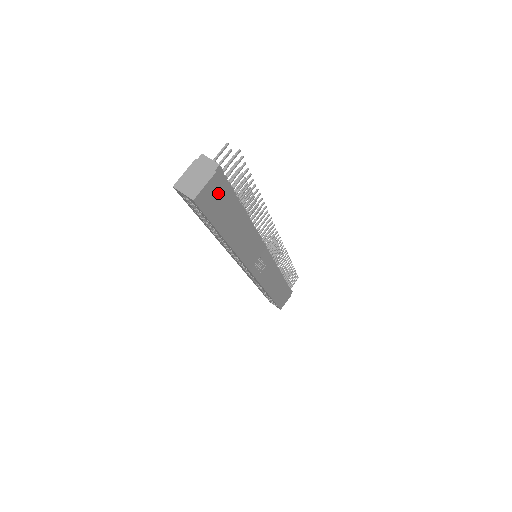
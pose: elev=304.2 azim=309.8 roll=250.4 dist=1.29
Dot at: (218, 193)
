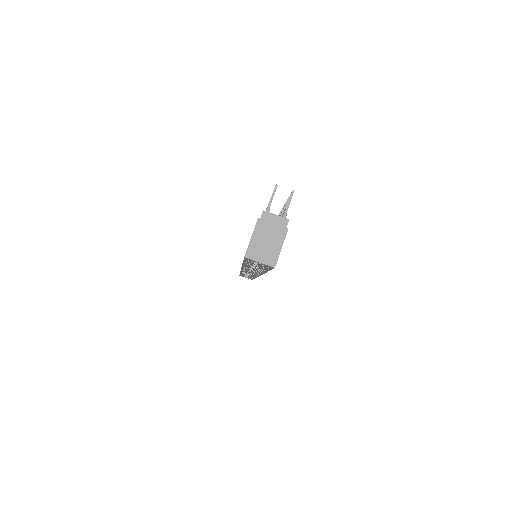
Dot at: occluded
